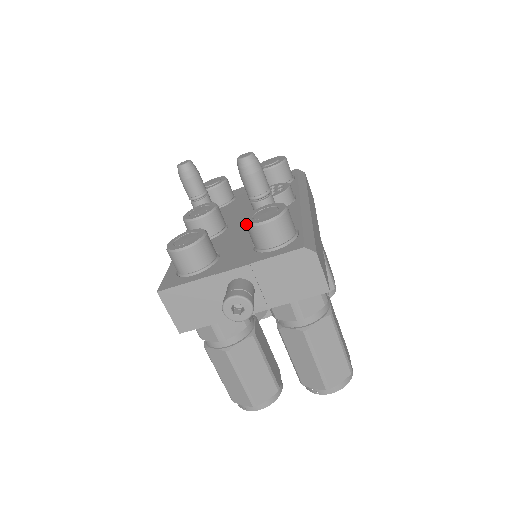
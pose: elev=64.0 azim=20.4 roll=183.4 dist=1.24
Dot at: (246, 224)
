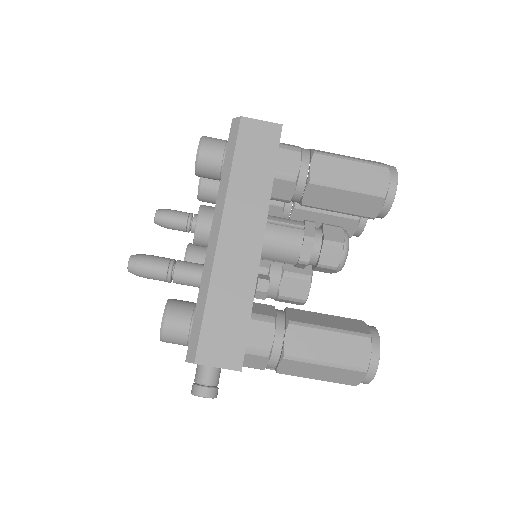
Dot at: occluded
